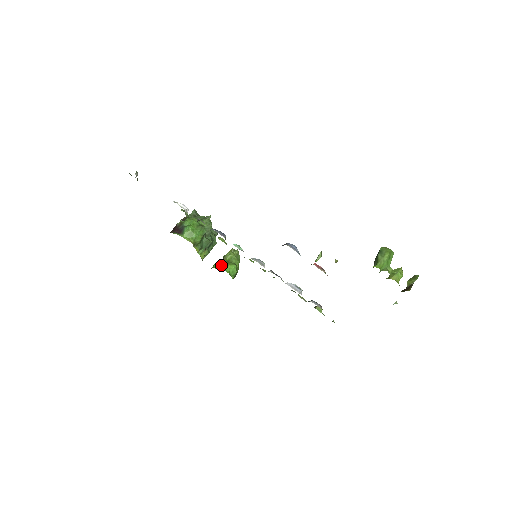
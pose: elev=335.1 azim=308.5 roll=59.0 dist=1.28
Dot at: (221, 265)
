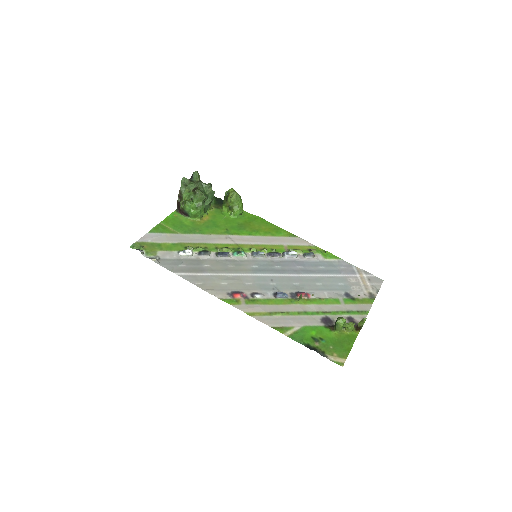
Dot at: (228, 210)
